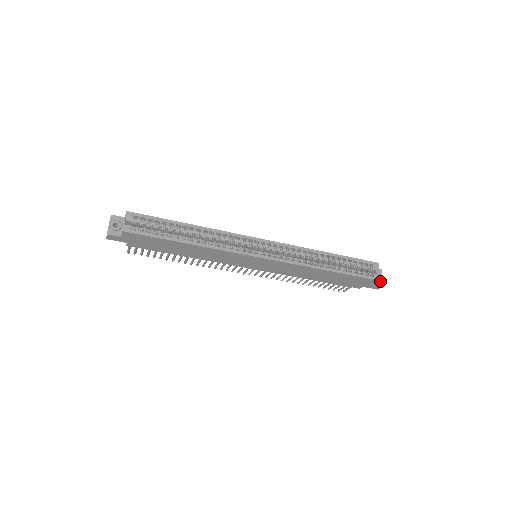
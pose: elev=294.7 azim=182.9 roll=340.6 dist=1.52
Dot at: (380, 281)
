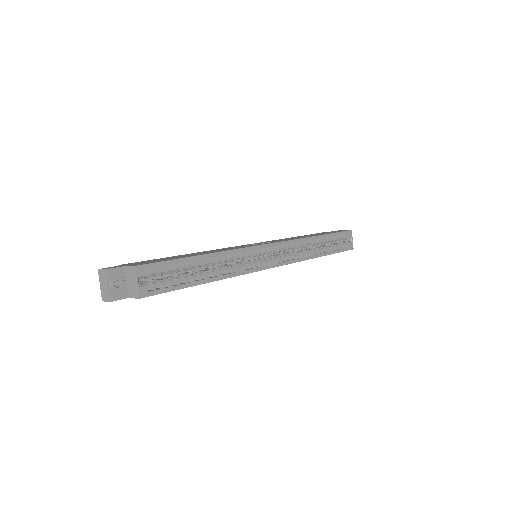
Dot at: occluded
